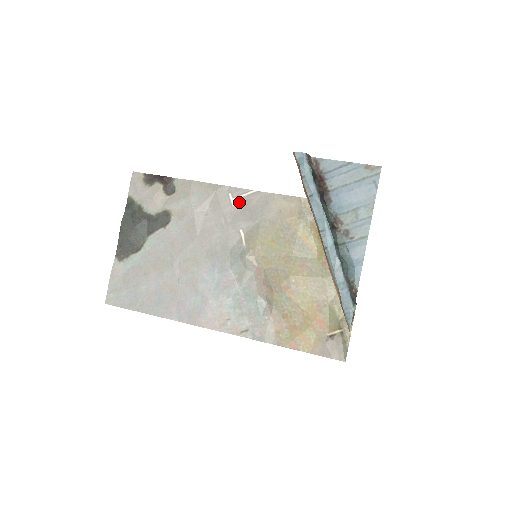
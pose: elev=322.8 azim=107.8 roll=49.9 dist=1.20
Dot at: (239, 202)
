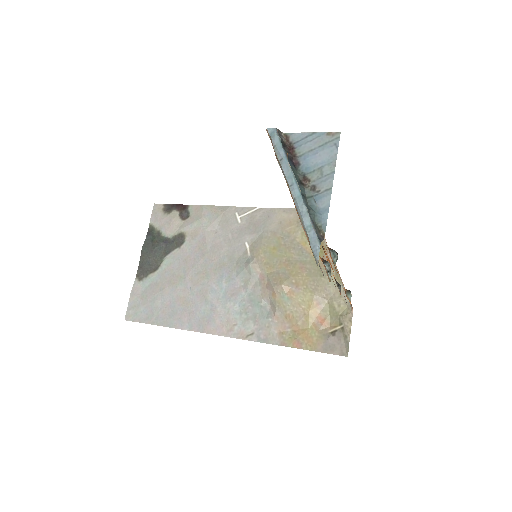
Dot at: (244, 219)
